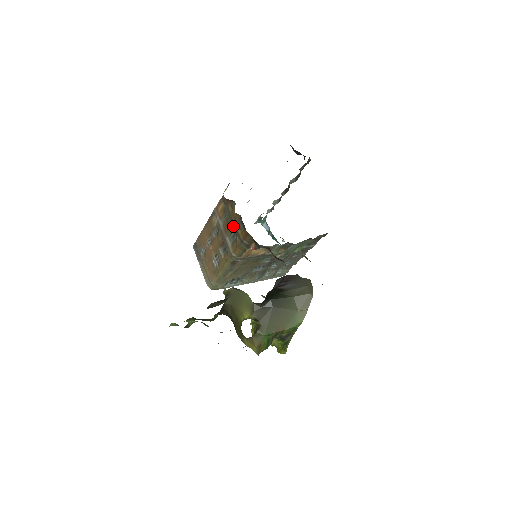
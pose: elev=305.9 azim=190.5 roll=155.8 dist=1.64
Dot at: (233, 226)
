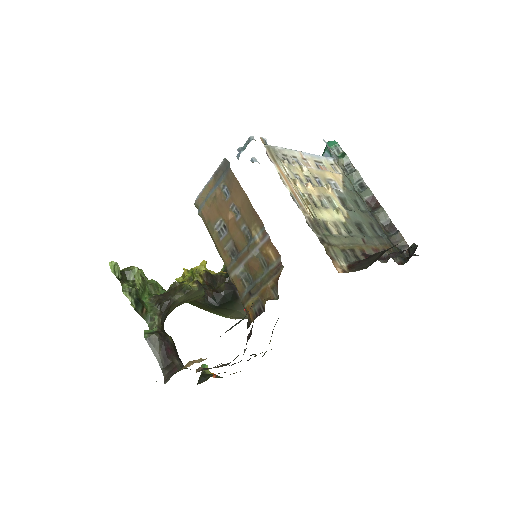
Dot at: (254, 288)
